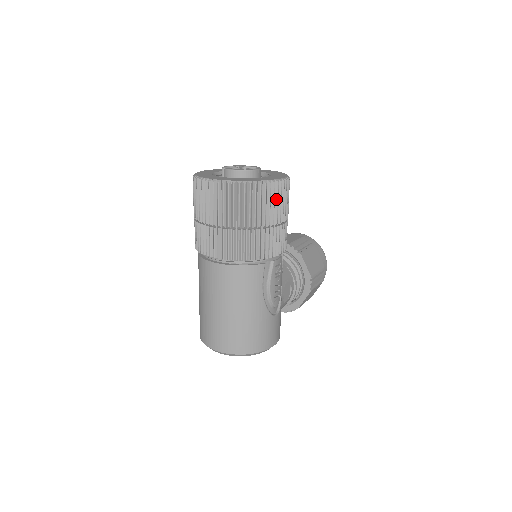
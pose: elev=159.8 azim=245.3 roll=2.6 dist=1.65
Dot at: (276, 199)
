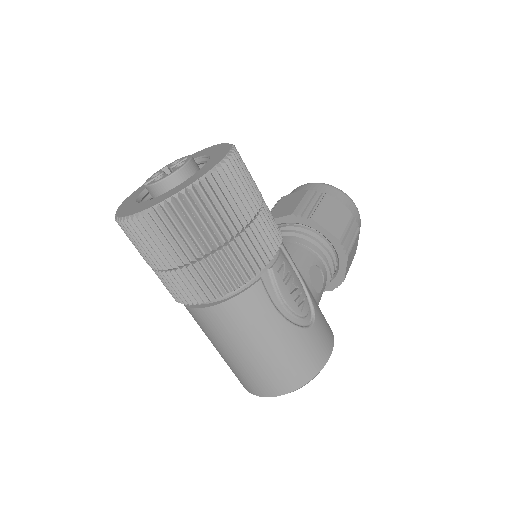
Dot at: (227, 194)
